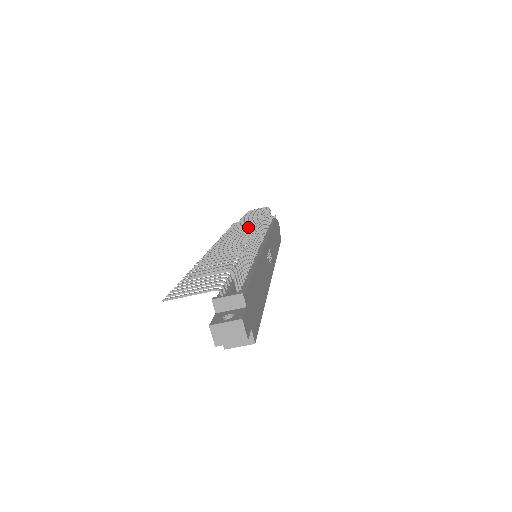
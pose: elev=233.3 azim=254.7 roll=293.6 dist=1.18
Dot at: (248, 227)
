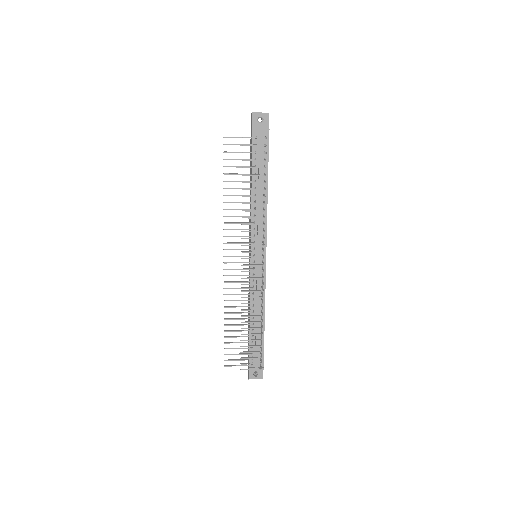
Dot at: occluded
